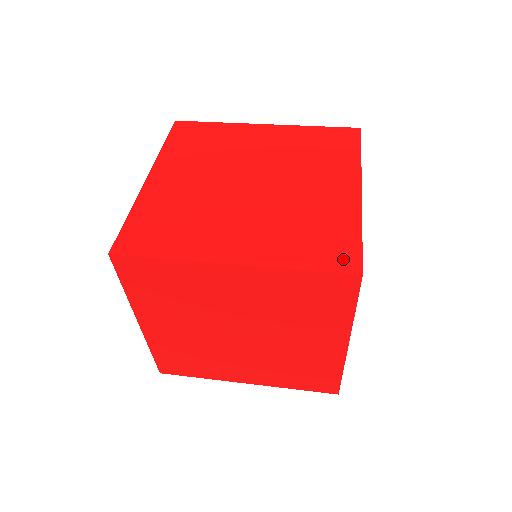
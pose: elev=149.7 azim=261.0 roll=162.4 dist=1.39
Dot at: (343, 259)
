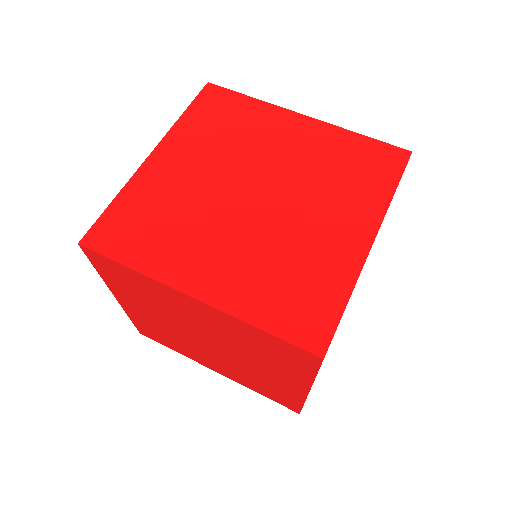
Dot at: (312, 331)
